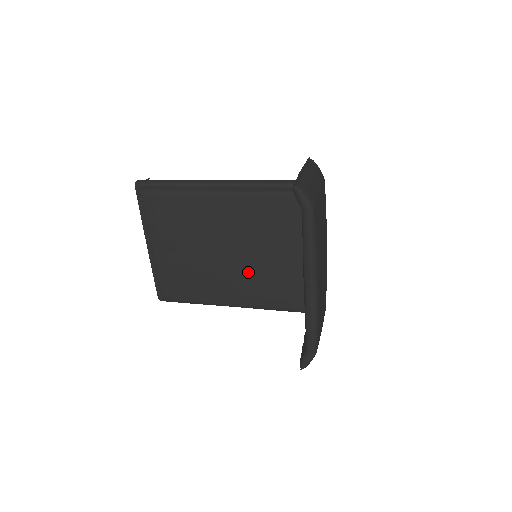
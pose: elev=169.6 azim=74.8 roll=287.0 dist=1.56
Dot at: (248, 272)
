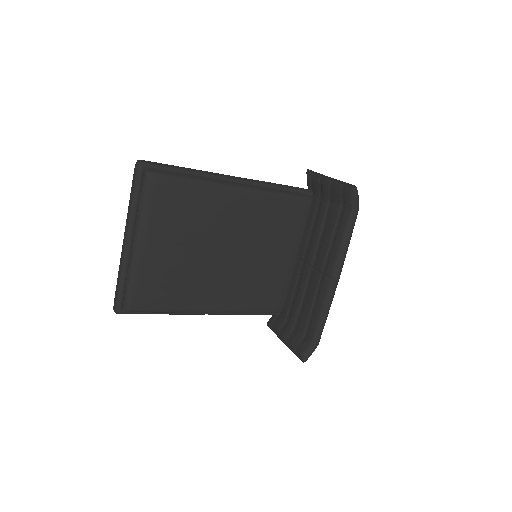
Dot at: (241, 273)
